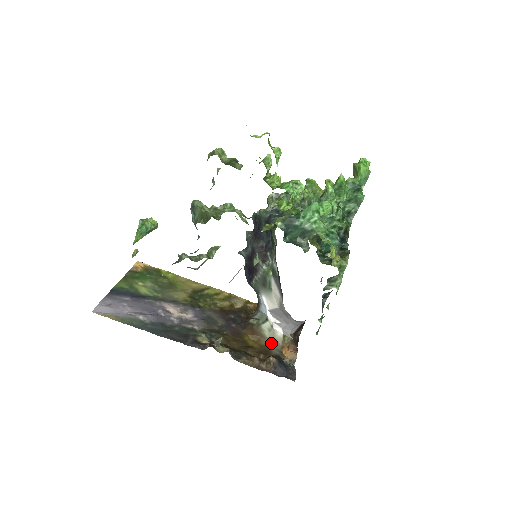
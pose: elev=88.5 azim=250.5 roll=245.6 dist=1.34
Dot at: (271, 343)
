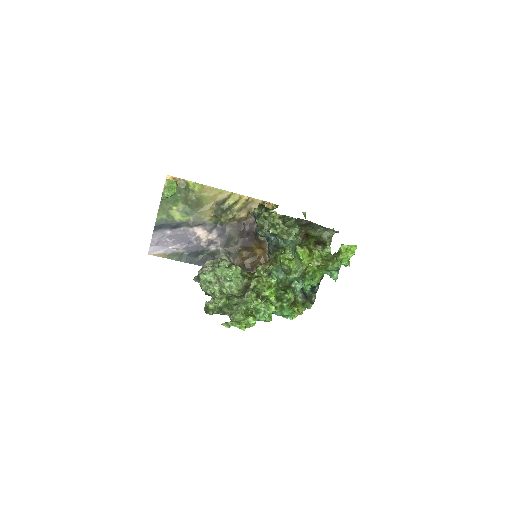
Dot at: occluded
